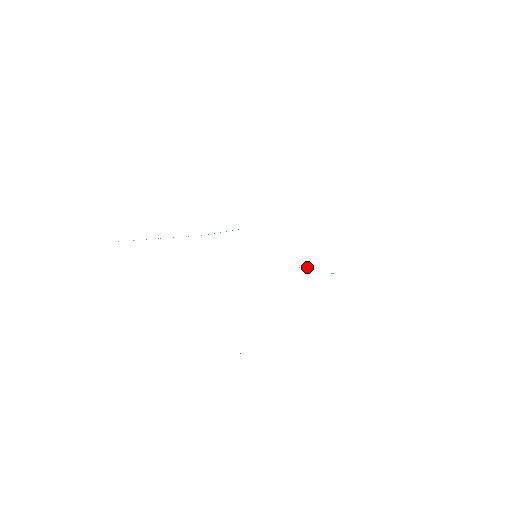
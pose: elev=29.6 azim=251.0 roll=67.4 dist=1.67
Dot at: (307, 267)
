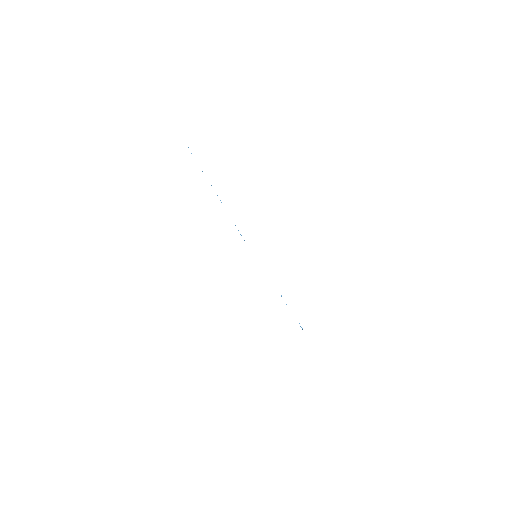
Dot at: occluded
